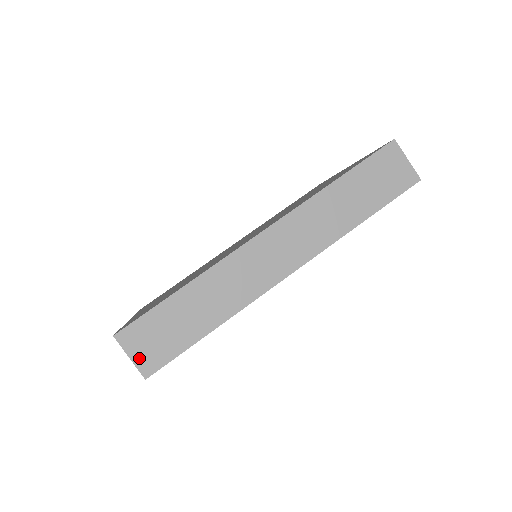
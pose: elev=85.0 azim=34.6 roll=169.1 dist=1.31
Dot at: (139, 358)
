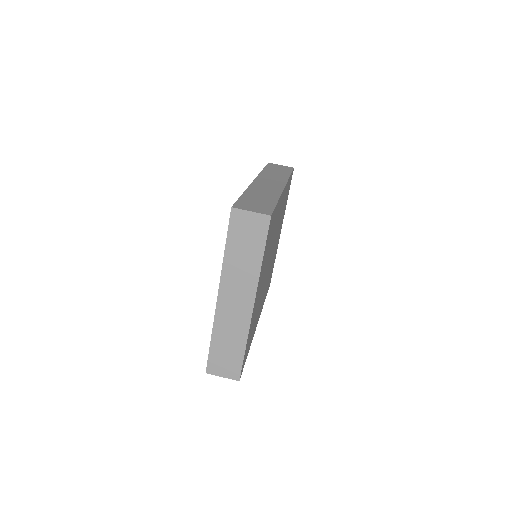
Dot at: (256, 211)
